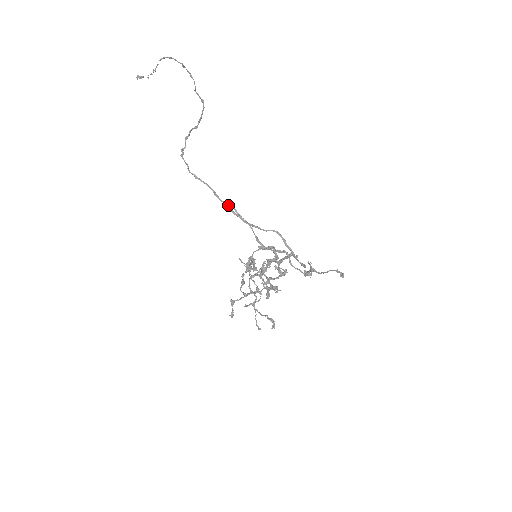
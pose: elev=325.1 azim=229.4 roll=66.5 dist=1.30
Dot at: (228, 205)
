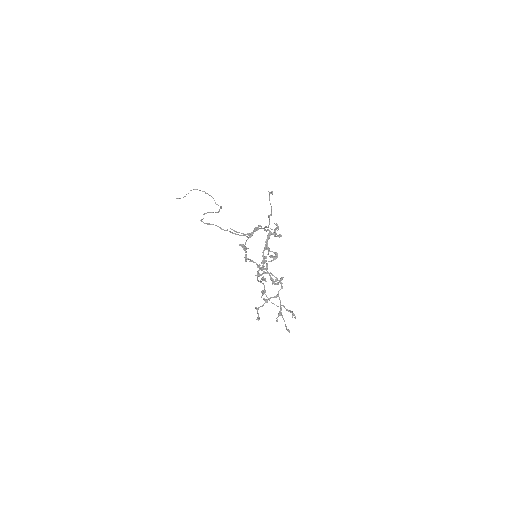
Dot at: (229, 231)
